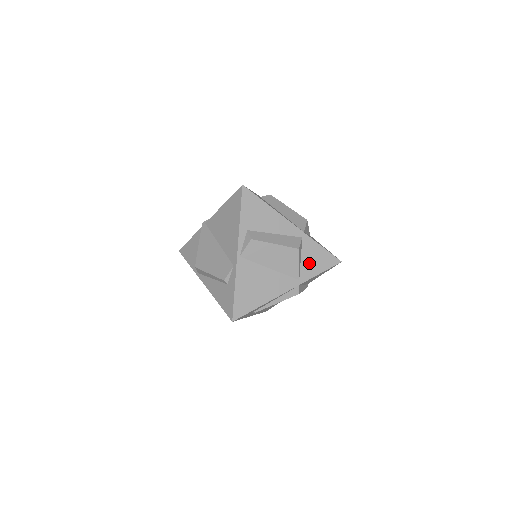
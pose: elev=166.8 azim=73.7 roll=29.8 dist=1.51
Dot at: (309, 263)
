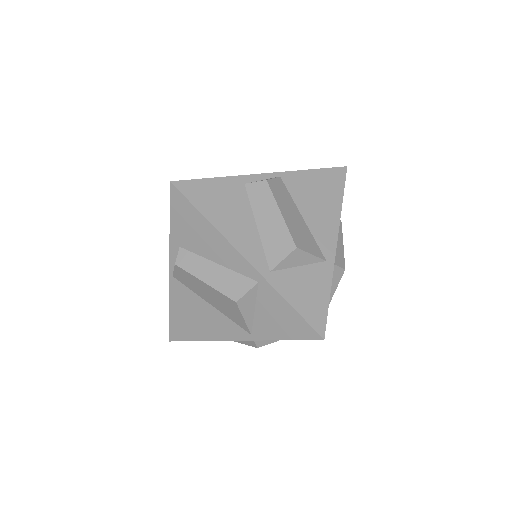
Dot at: (268, 320)
